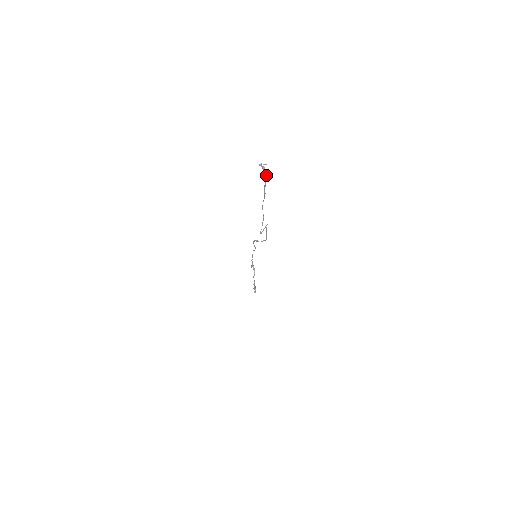
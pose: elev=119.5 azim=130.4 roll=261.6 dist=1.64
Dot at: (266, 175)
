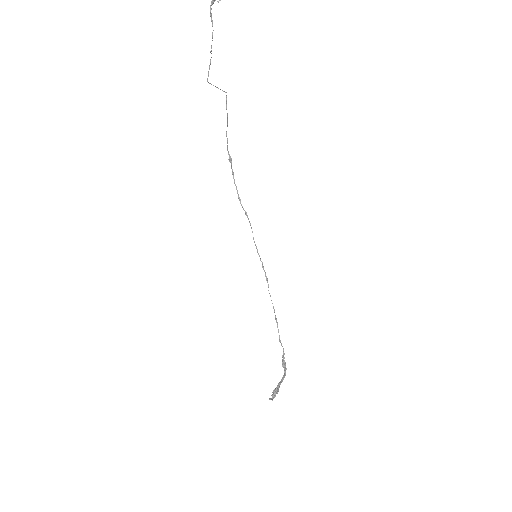
Dot at: out of frame
